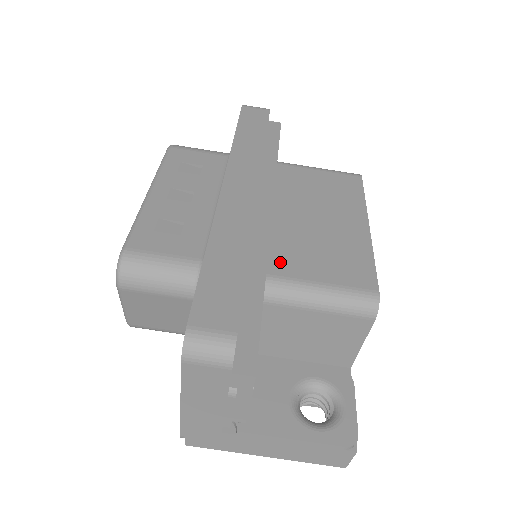
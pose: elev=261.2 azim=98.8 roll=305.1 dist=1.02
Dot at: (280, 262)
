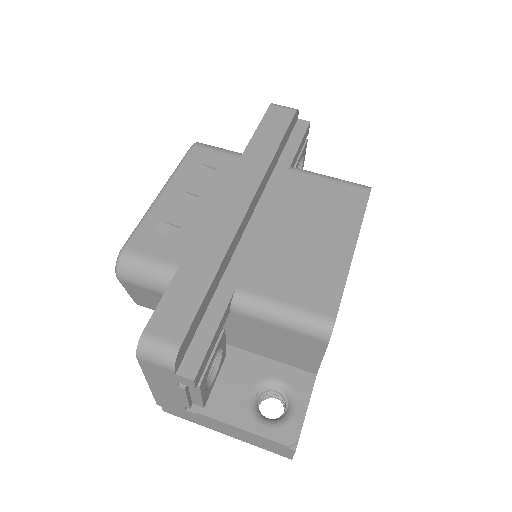
Dot at: (253, 276)
